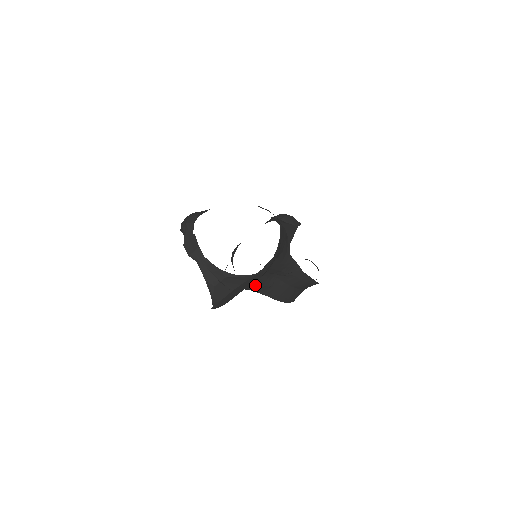
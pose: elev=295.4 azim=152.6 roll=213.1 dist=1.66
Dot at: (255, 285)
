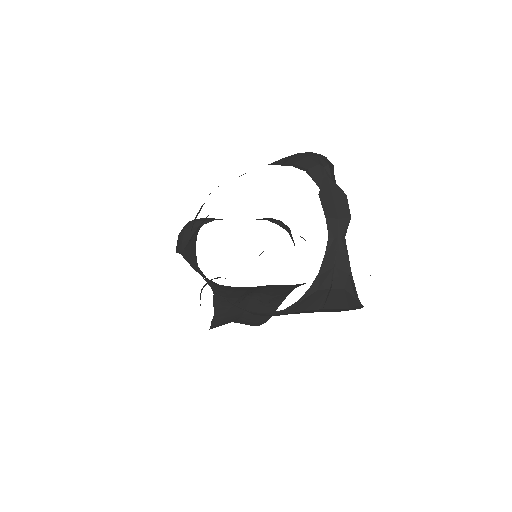
Dot at: (235, 293)
